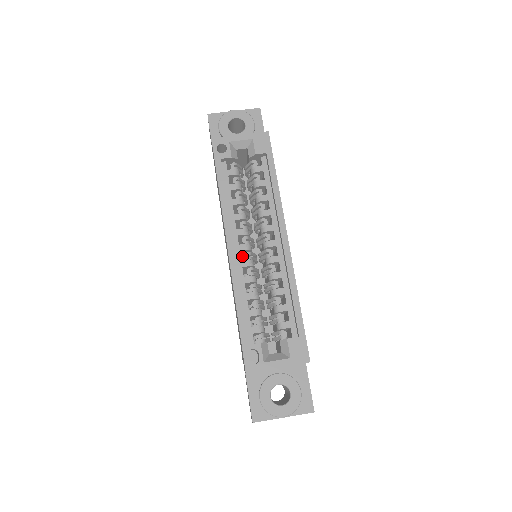
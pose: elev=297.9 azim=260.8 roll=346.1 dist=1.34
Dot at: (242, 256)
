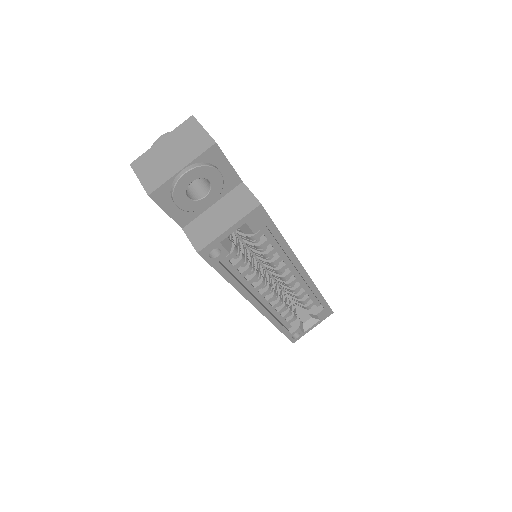
Dot at: occluded
